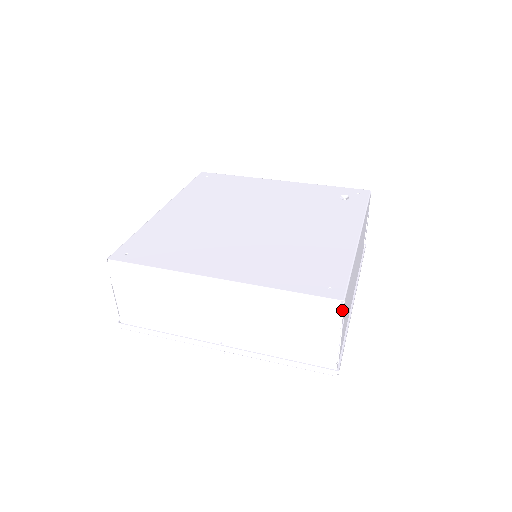
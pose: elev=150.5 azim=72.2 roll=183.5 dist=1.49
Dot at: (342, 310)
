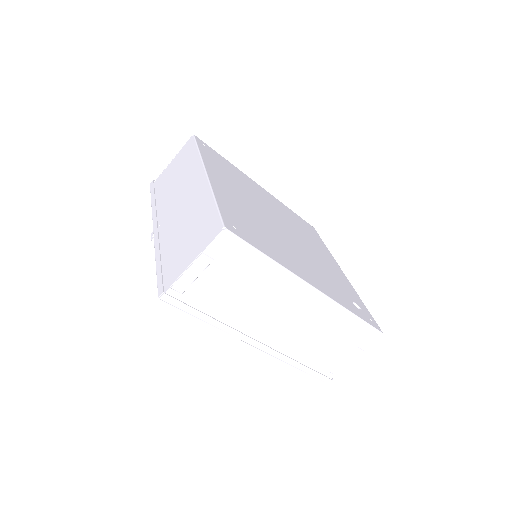
Dot at: (217, 235)
